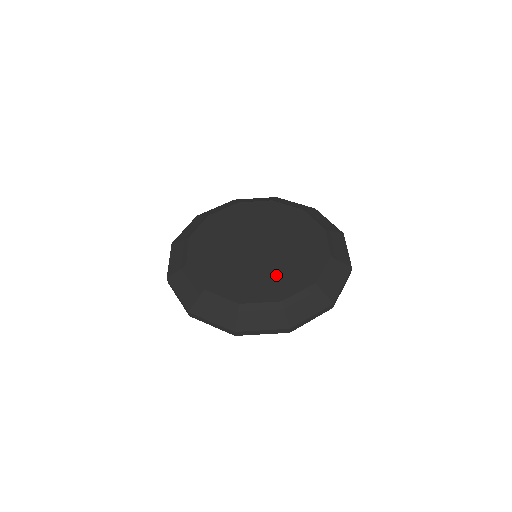
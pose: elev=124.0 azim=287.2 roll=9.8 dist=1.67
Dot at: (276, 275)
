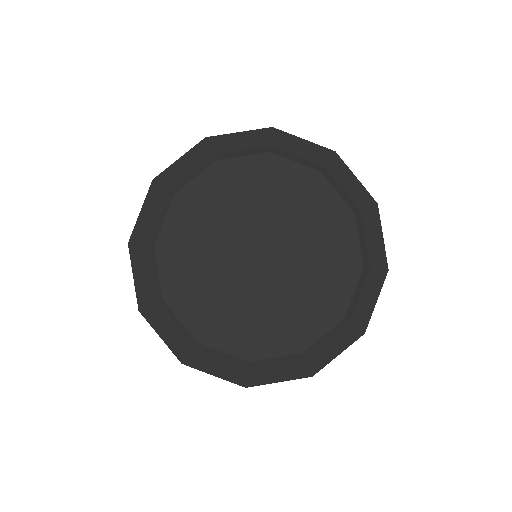
Dot at: (261, 318)
